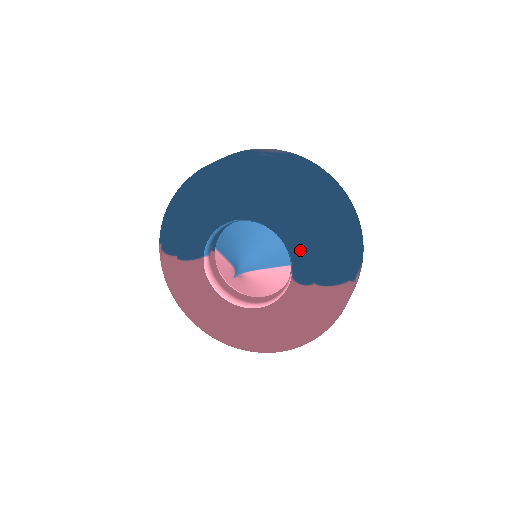
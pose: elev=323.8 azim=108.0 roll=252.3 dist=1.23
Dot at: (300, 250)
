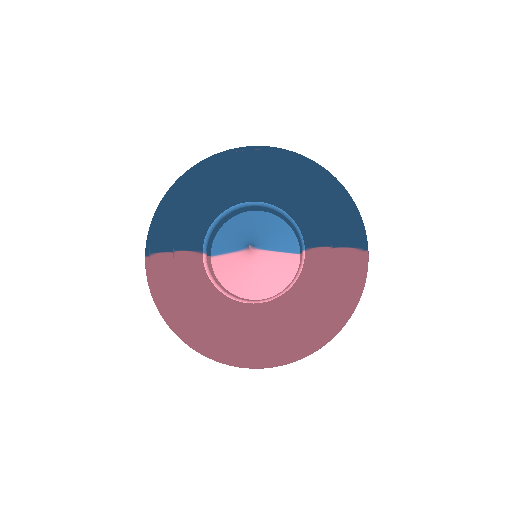
Dot at: (314, 209)
